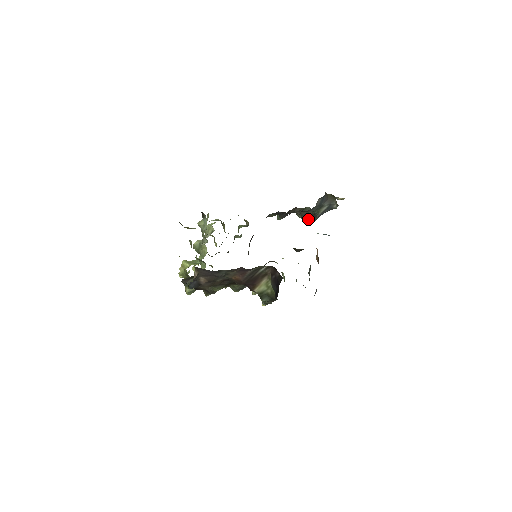
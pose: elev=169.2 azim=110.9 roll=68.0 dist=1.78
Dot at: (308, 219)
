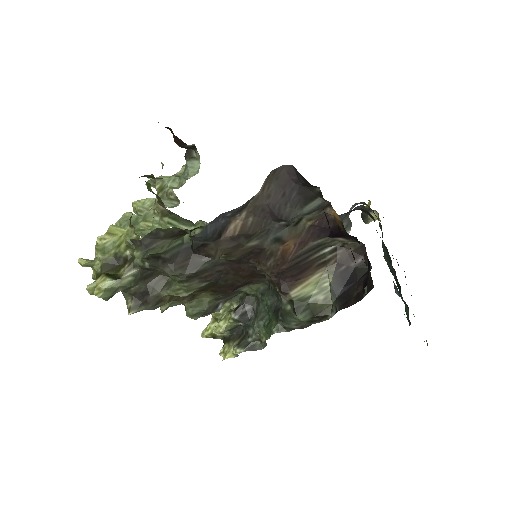
Dot at: occluded
